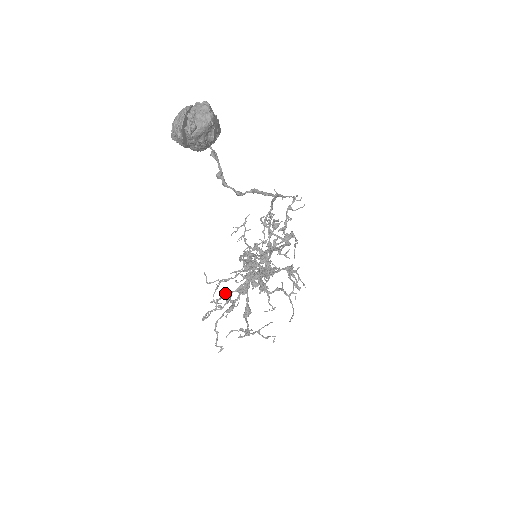
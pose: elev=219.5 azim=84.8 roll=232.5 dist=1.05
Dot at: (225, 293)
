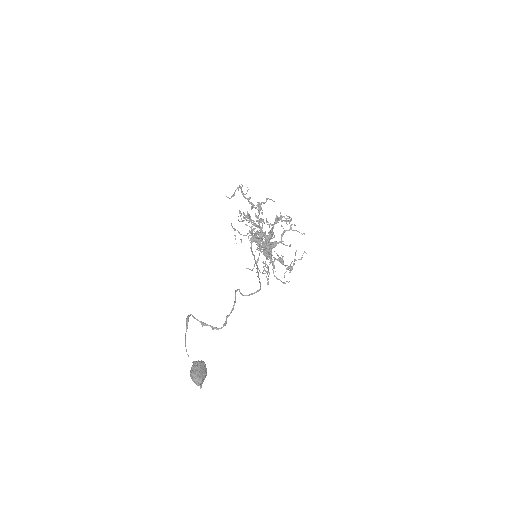
Dot at: occluded
